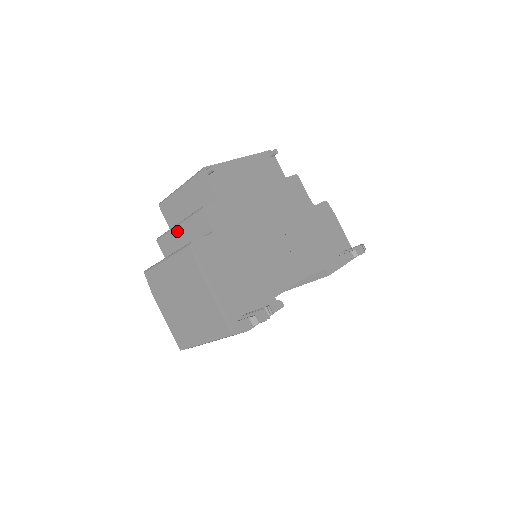
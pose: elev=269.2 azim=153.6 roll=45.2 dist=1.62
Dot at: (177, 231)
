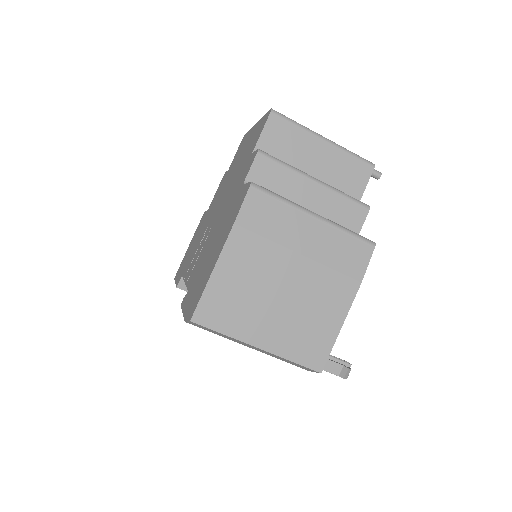
Dot at: (309, 184)
